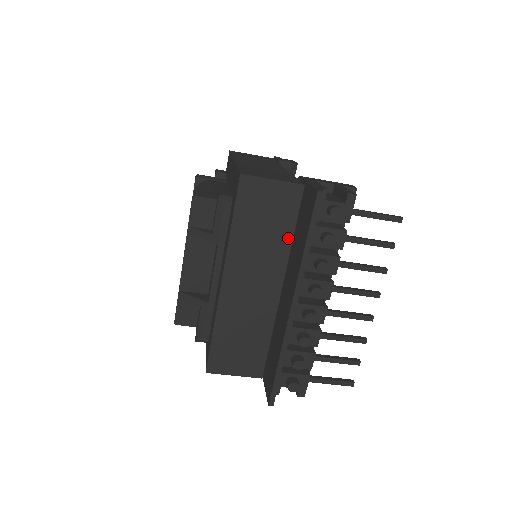
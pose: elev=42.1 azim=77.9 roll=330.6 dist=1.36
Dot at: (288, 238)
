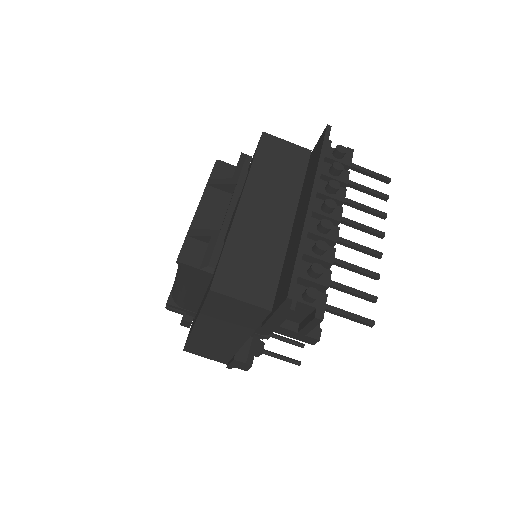
Dot at: (299, 183)
